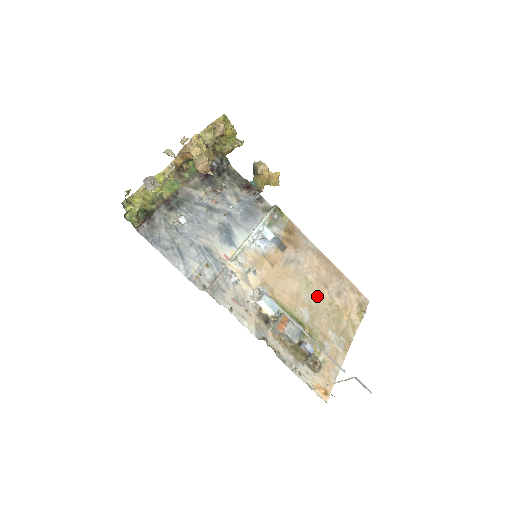
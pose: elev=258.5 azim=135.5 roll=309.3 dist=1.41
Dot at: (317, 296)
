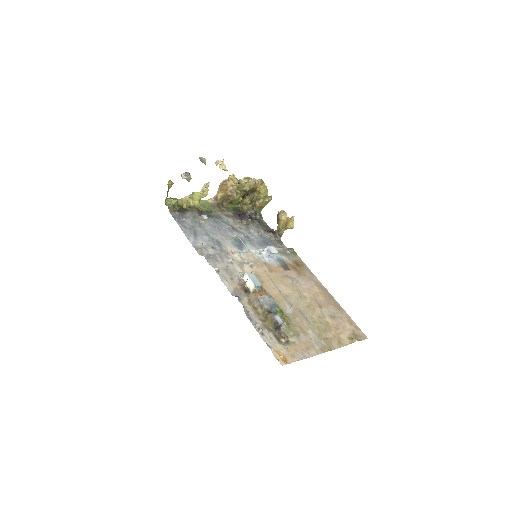
Dot at: (307, 306)
